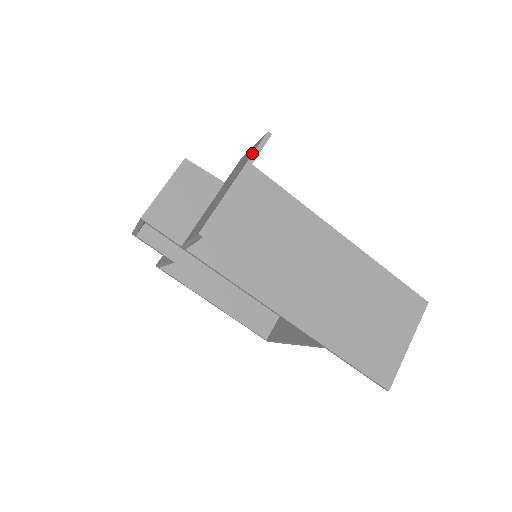
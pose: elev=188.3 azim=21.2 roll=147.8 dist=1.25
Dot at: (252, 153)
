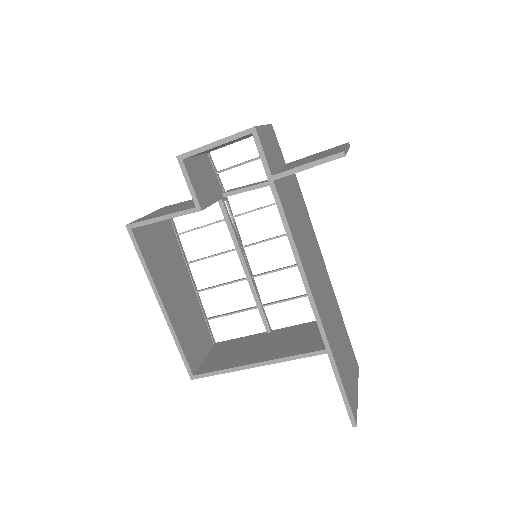
Dot at: (346, 144)
